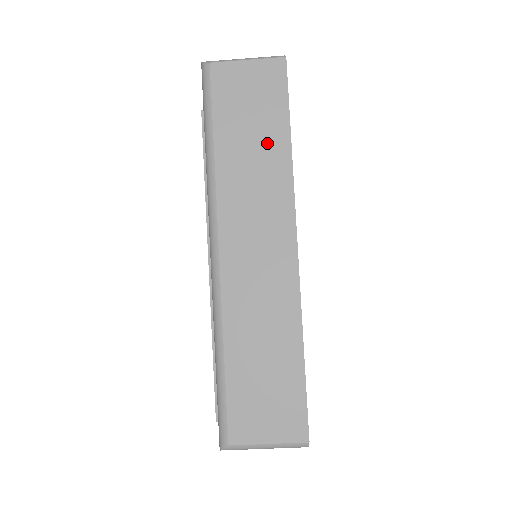
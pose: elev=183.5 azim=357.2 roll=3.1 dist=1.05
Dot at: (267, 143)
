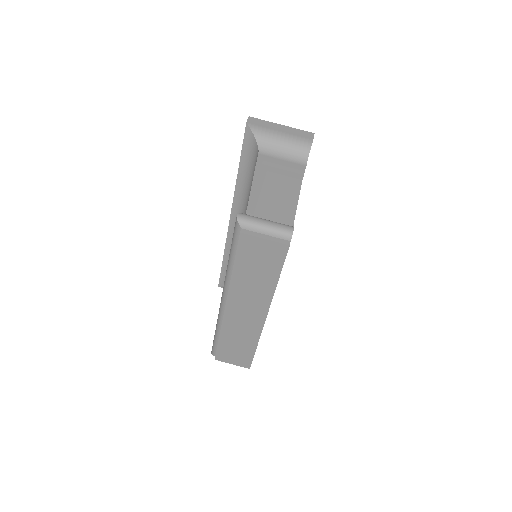
Dot at: (264, 278)
